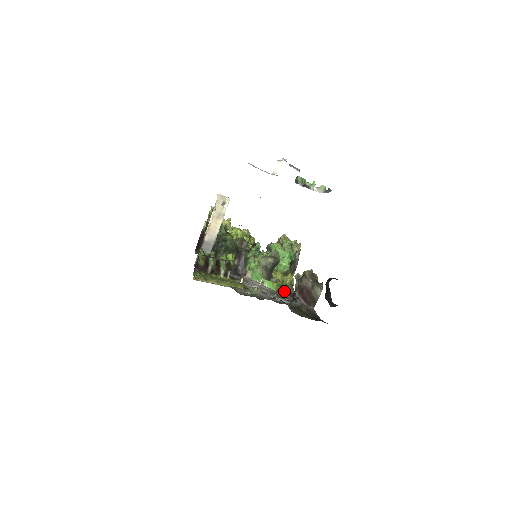
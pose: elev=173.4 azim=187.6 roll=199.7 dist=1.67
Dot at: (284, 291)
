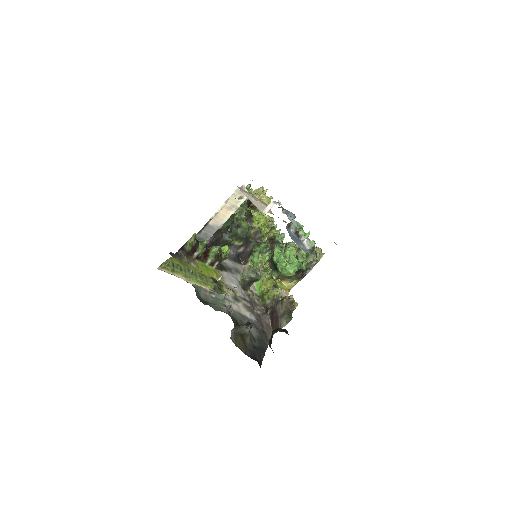
Dot at: (263, 301)
